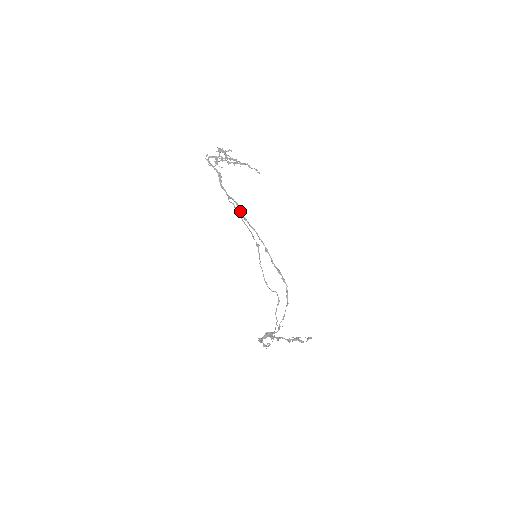
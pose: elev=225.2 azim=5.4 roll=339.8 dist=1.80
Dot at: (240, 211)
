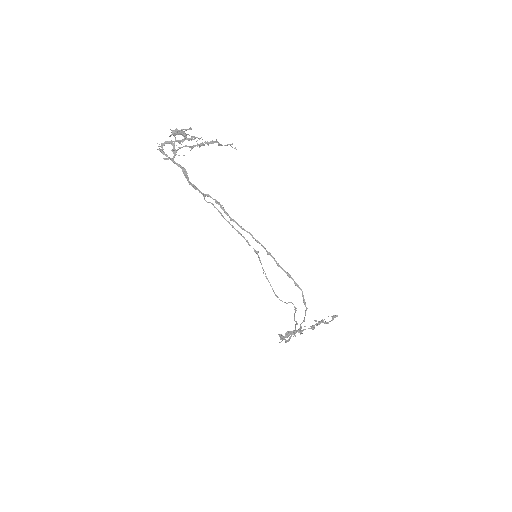
Dot at: (223, 210)
